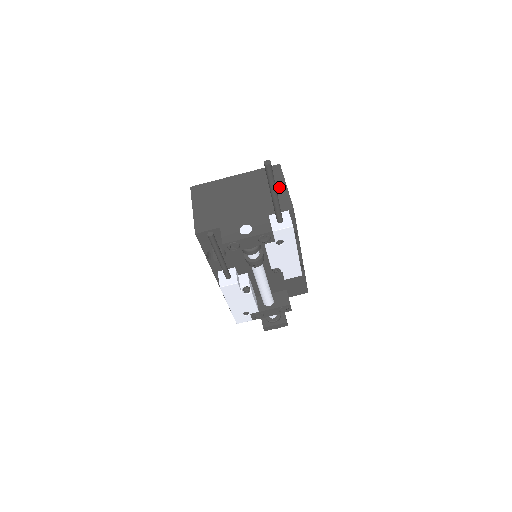
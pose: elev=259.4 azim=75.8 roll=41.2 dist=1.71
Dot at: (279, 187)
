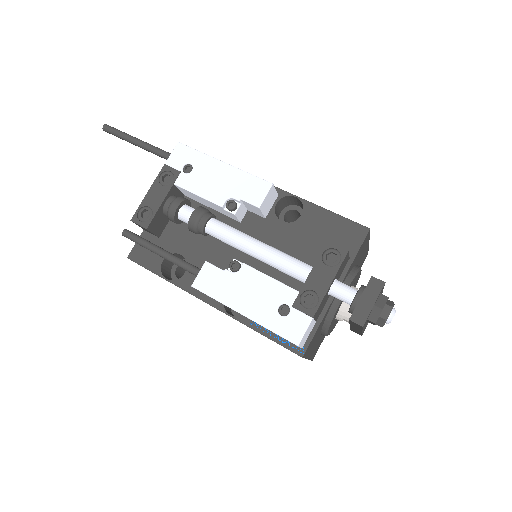
Dot at: occluded
